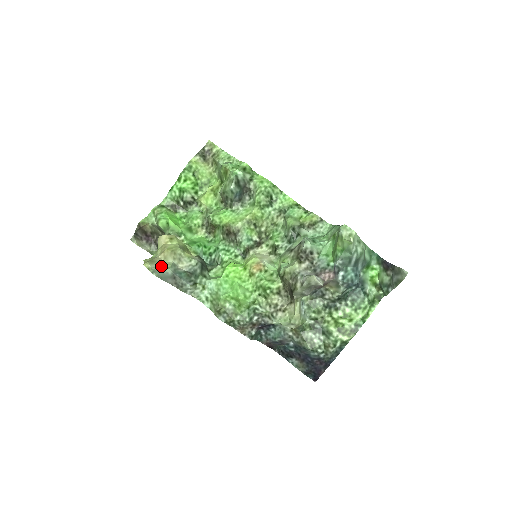
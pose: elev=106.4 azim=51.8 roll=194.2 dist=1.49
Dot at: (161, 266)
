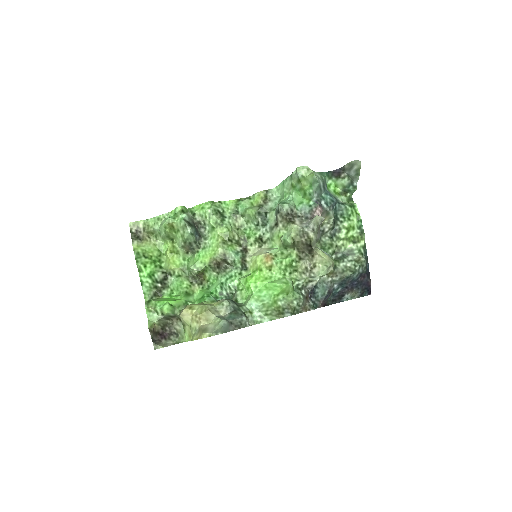
Dot at: (214, 326)
